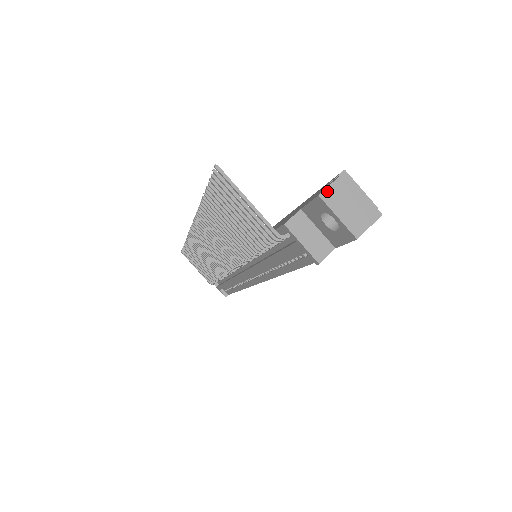
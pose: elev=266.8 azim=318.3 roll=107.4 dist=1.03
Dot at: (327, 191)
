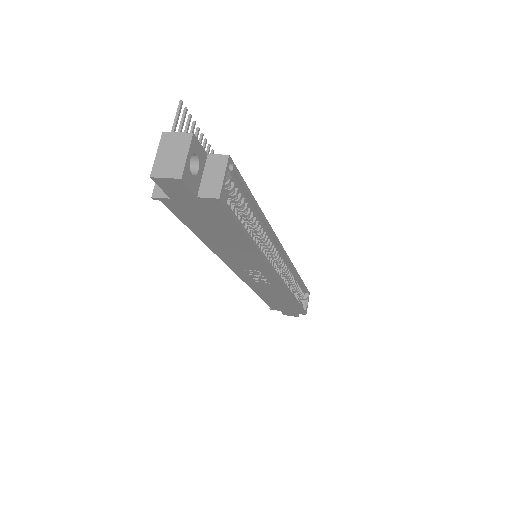
Dot at: (170, 134)
